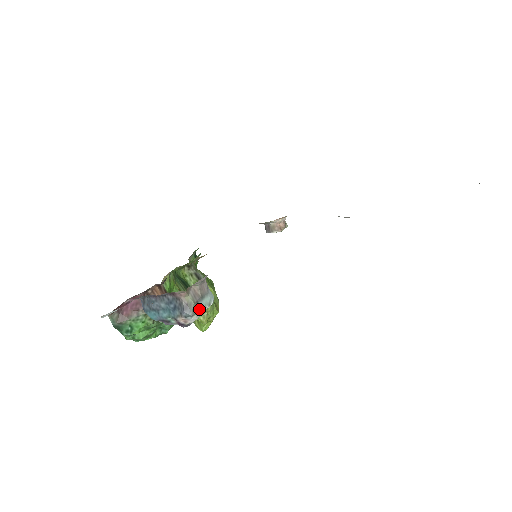
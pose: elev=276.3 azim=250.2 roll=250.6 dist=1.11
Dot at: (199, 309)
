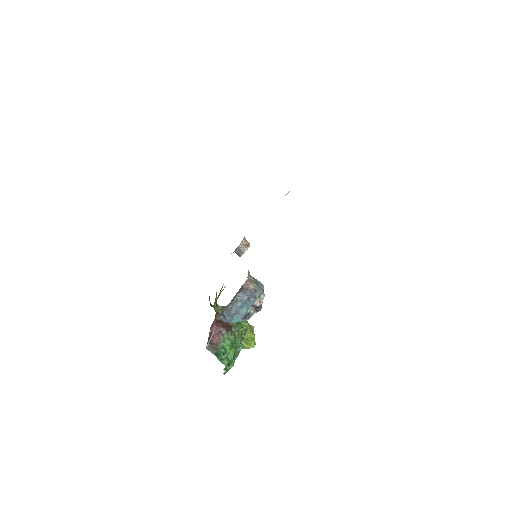
Dot at: (262, 288)
